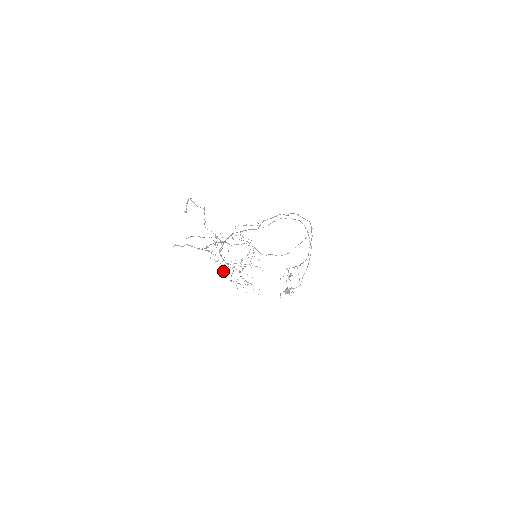
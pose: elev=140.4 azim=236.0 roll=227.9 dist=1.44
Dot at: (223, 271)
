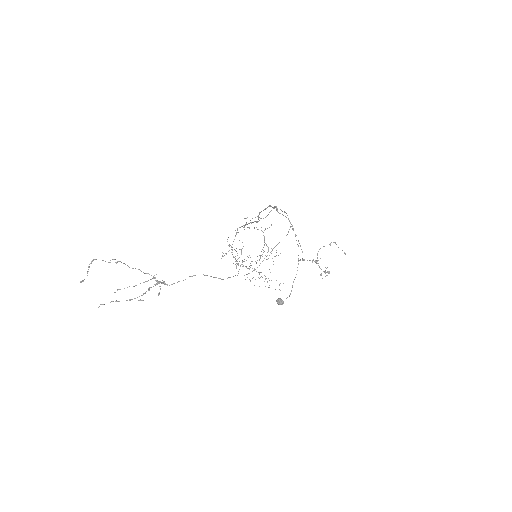
Dot at: (239, 269)
